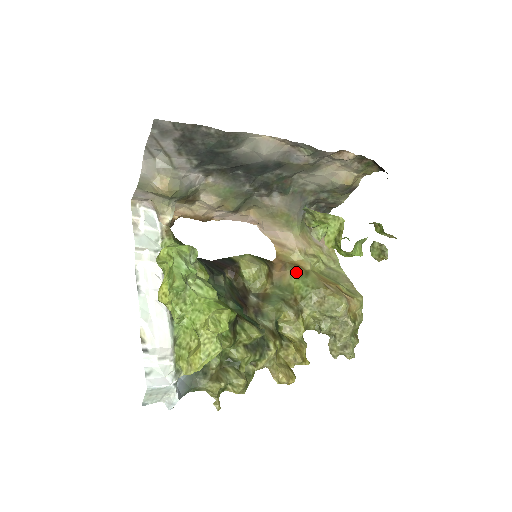
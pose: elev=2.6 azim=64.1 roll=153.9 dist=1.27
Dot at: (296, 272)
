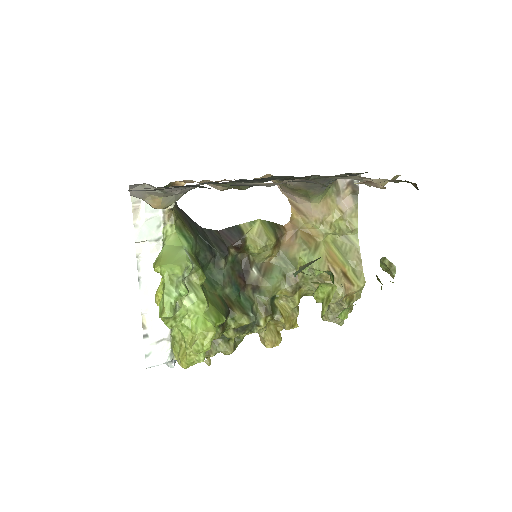
Dot at: (305, 246)
